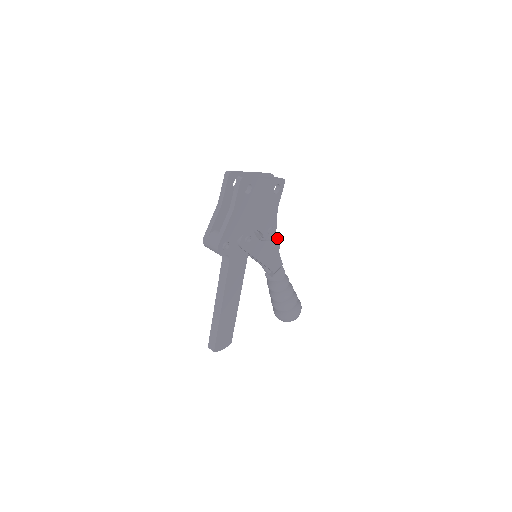
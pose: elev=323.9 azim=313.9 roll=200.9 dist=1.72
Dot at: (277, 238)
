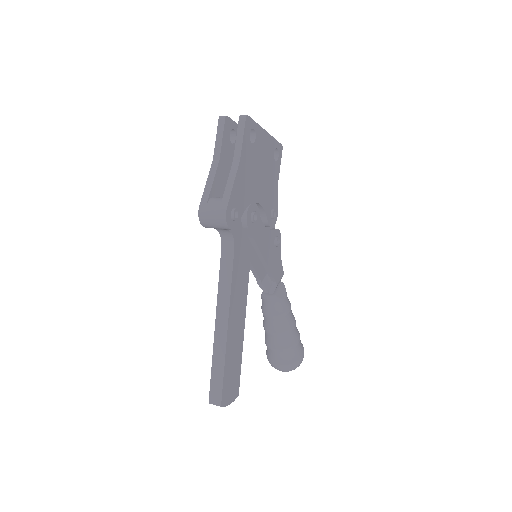
Dot at: (278, 231)
